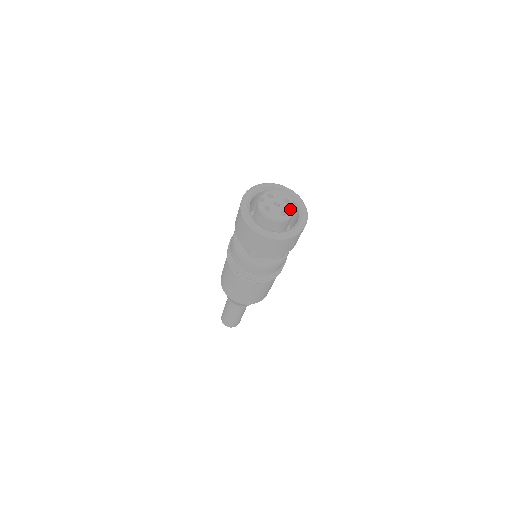
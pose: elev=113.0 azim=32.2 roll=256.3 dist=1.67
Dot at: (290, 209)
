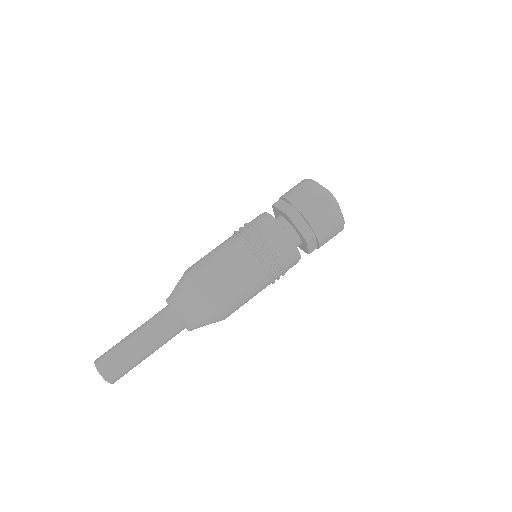
Dot at: occluded
